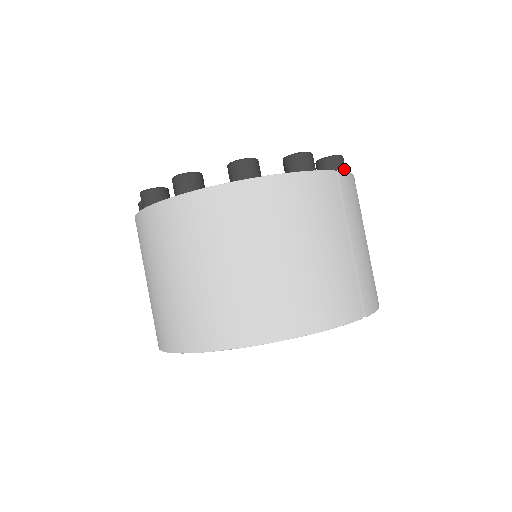
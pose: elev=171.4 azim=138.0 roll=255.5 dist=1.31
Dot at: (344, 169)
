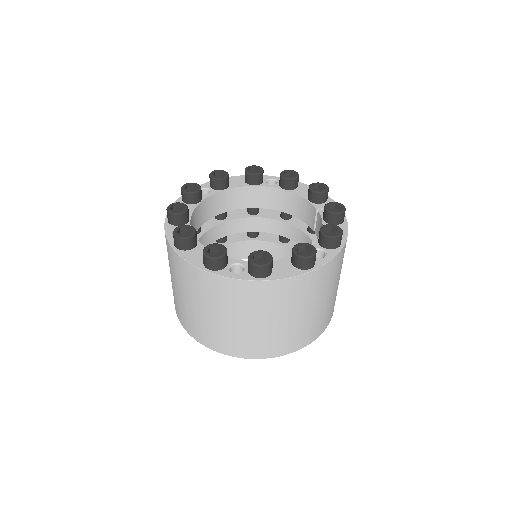
Dot at: occluded
